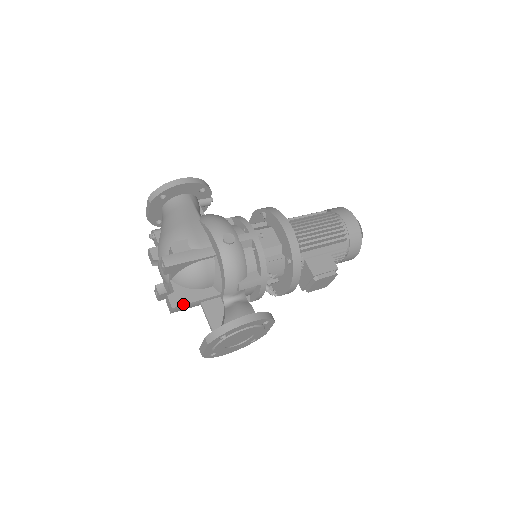
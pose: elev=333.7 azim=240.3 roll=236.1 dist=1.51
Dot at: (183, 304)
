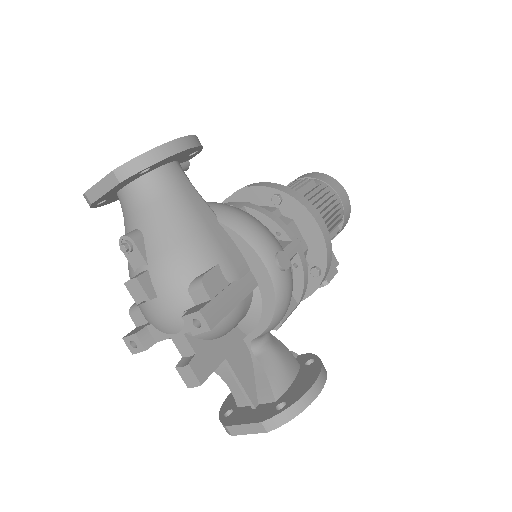
Dot at: (212, 371)
